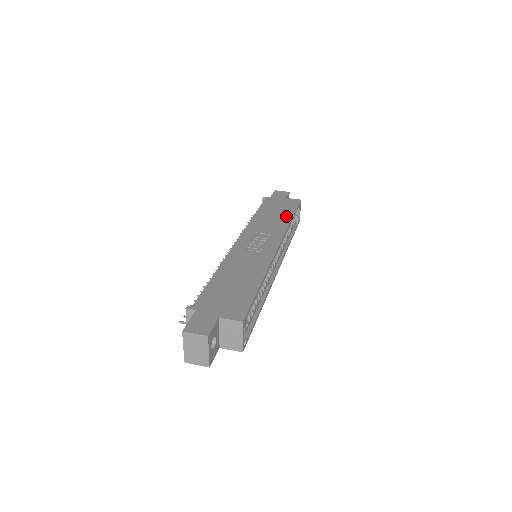
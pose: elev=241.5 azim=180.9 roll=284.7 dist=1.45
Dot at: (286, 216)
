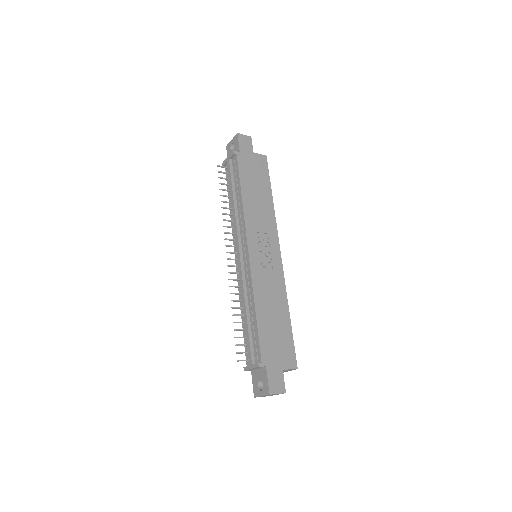
Dot at: (267, 195)
